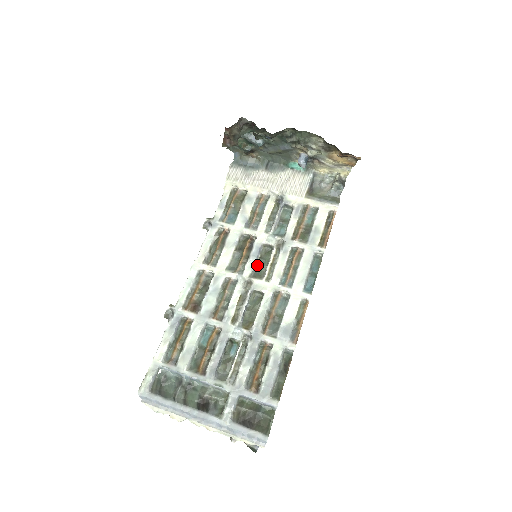
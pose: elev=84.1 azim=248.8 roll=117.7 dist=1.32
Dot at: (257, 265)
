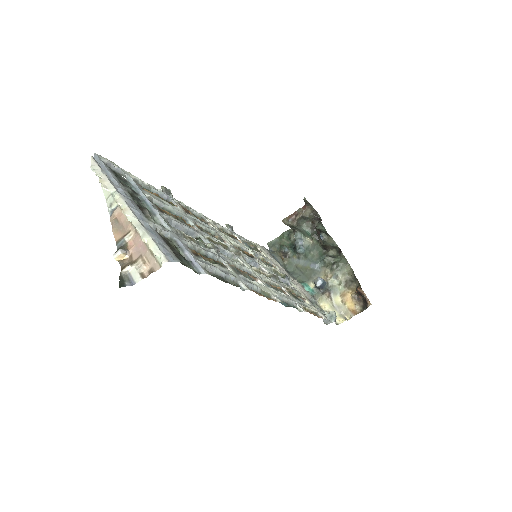
Dot at: (248, 263)
